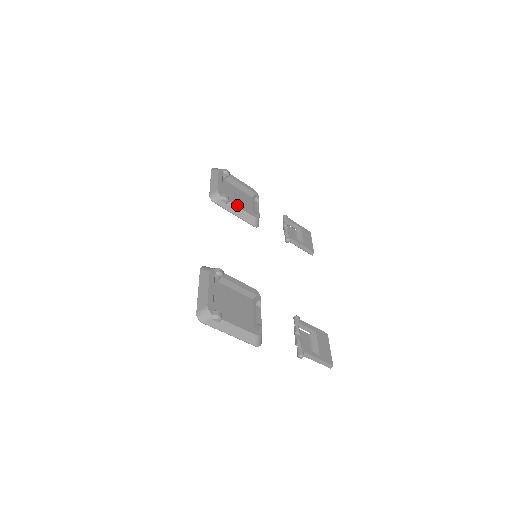
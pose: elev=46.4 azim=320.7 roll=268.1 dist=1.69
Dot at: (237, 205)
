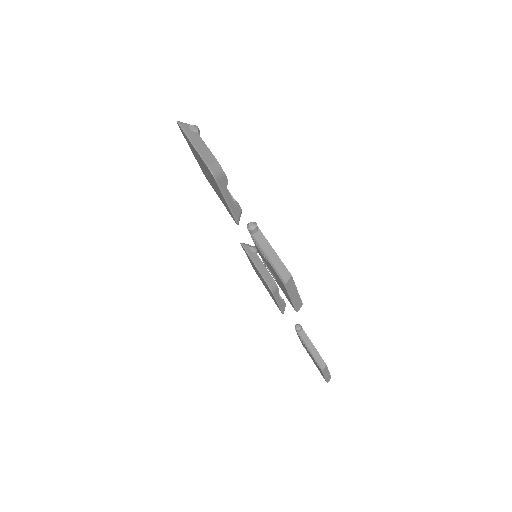
Dot at: occluded
